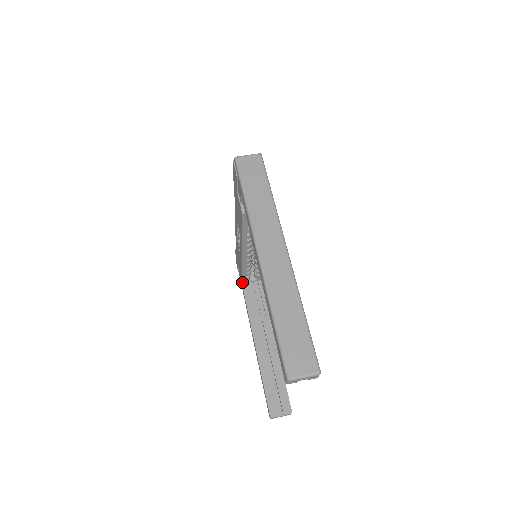
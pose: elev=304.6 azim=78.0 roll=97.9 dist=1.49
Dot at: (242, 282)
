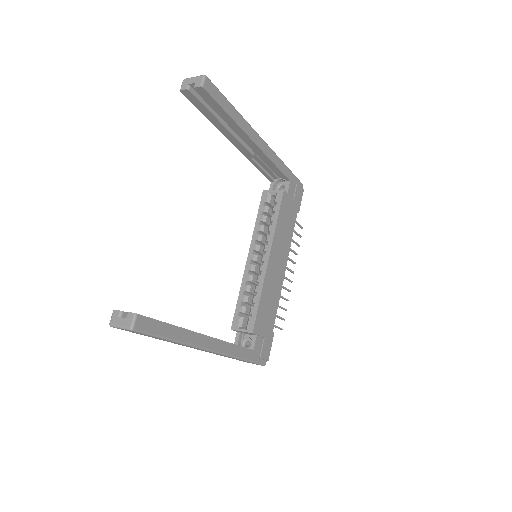
Dot at: (232, 326)
